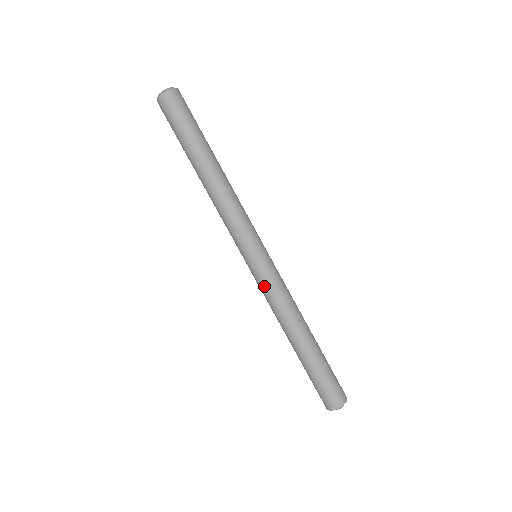
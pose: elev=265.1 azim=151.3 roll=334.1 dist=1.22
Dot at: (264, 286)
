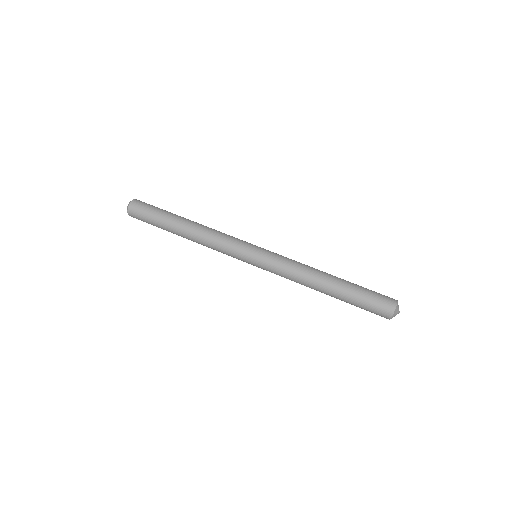
Dot at: (274, 273)
